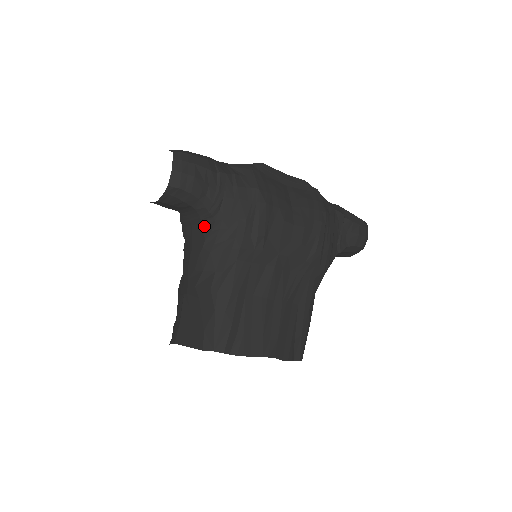
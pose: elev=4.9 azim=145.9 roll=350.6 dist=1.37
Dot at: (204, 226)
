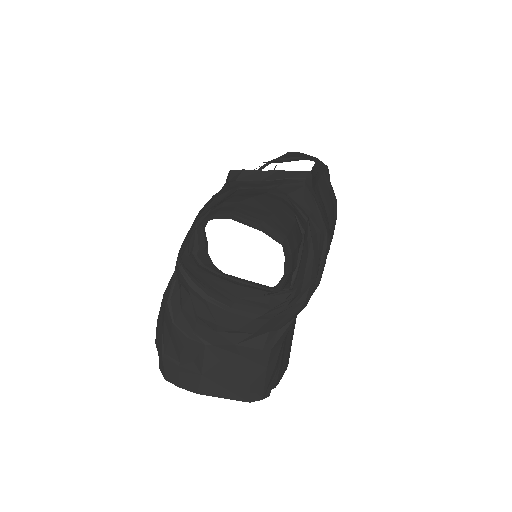
Dot at: (272, 297)
